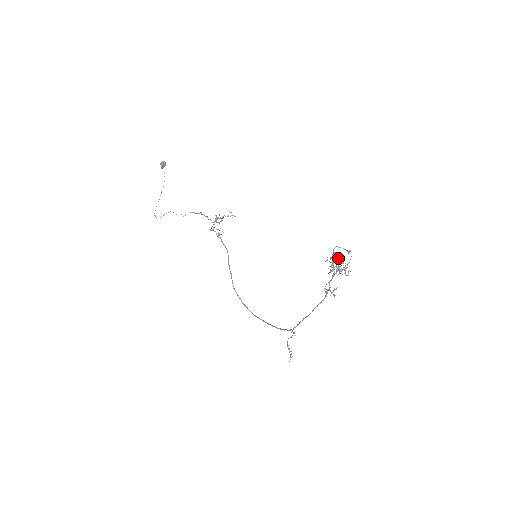
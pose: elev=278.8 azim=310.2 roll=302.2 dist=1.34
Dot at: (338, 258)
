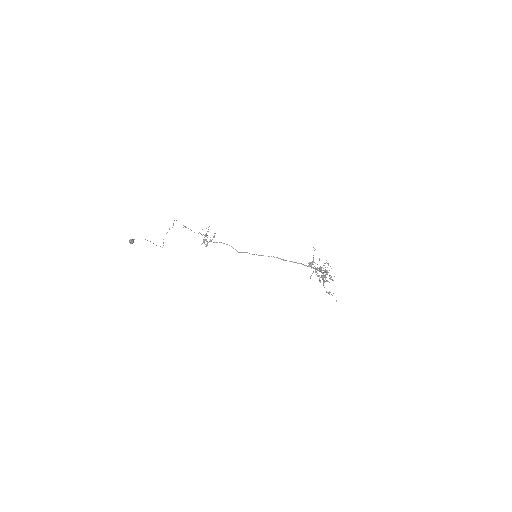
Dot at: occluded
